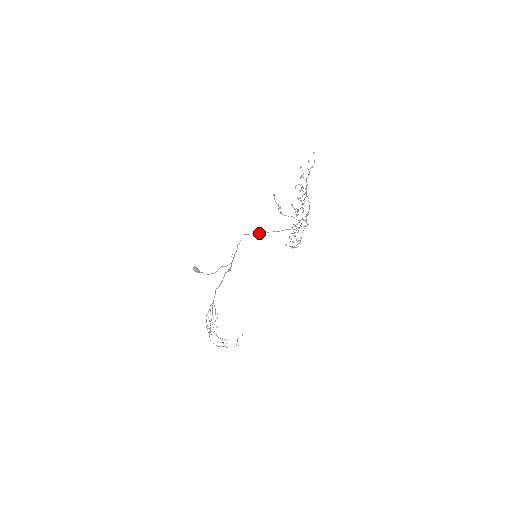
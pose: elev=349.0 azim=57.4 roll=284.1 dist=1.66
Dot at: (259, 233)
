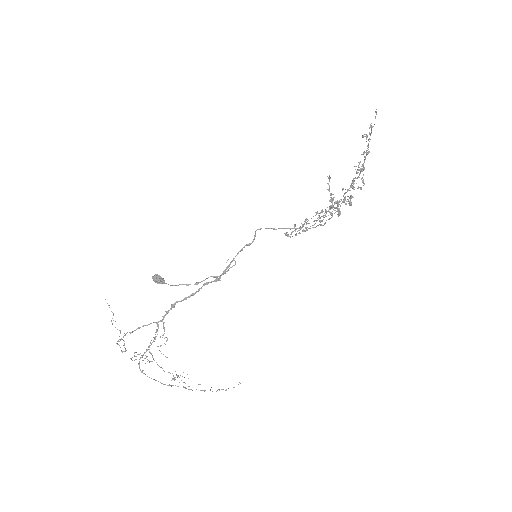
Dot at: (281, 228)
